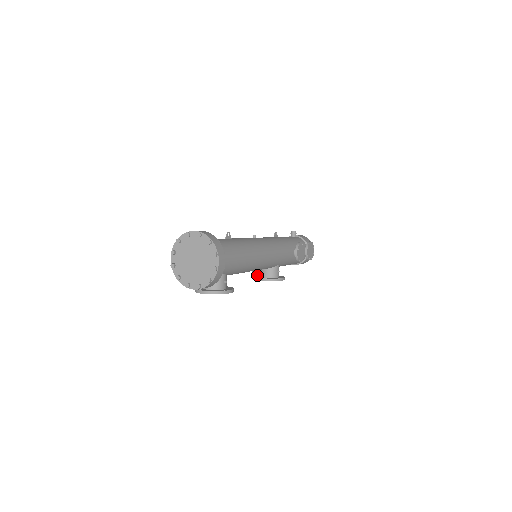
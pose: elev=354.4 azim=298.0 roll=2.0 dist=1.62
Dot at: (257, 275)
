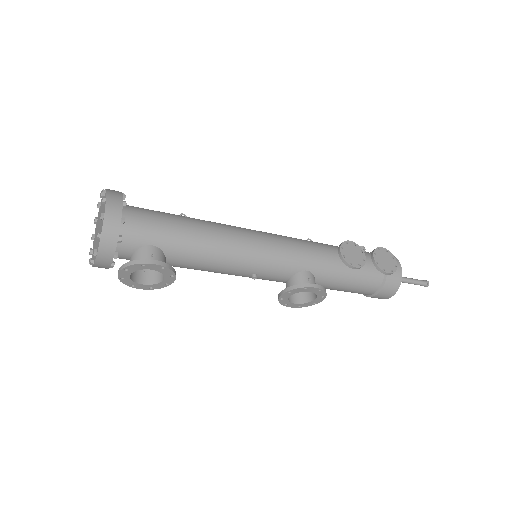
Dot at: occluded
